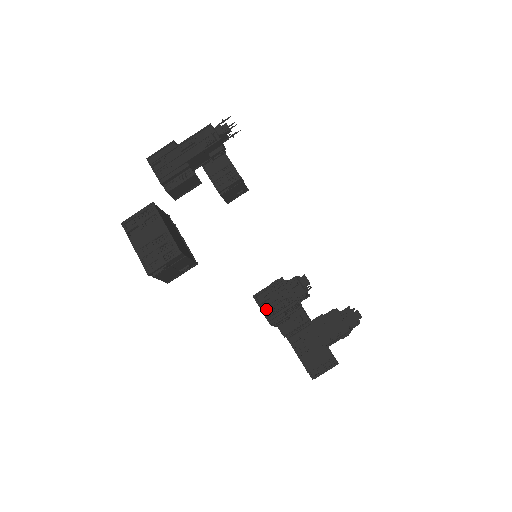
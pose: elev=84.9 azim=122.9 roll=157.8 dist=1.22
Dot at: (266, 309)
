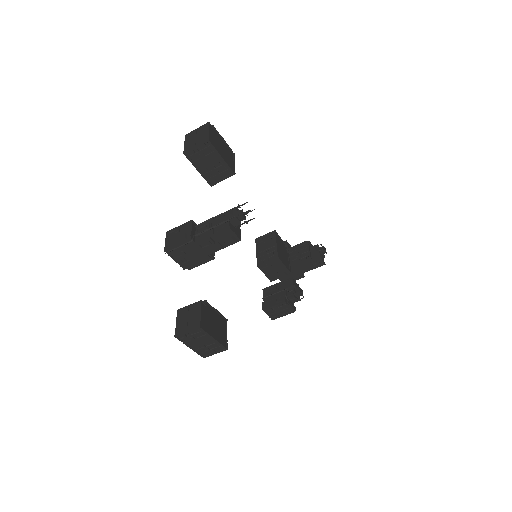
Dot at: (272, 315)
